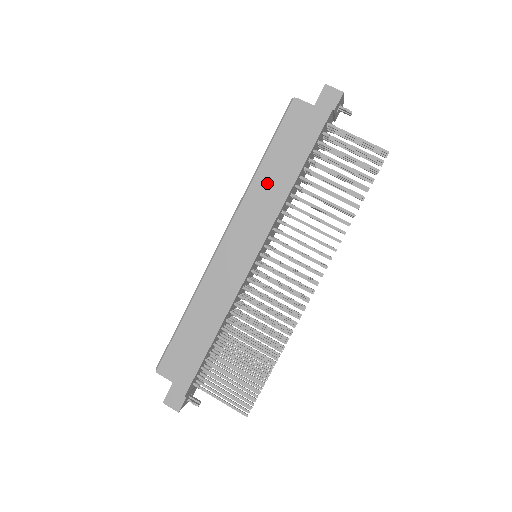
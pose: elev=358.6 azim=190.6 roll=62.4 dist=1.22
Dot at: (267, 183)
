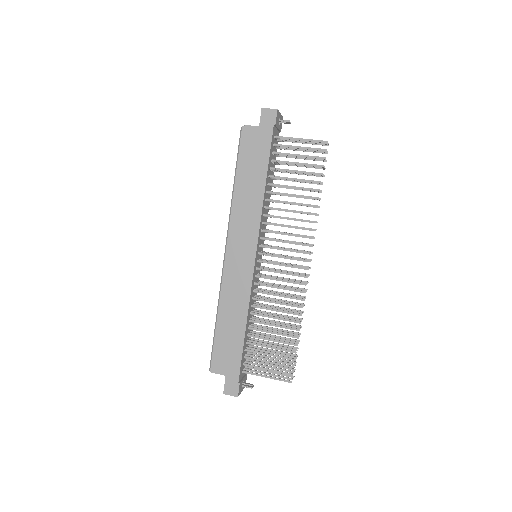
Dot at: (244, 197)
